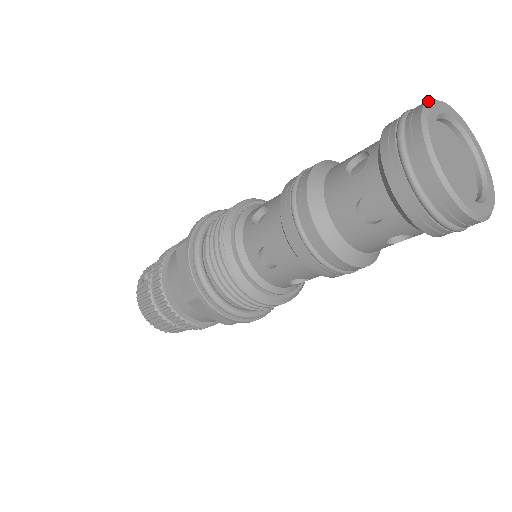
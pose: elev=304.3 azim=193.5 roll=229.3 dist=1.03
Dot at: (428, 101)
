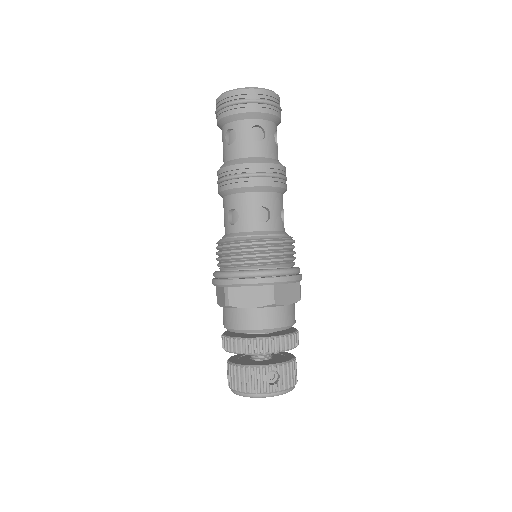
Dot at: occluded
